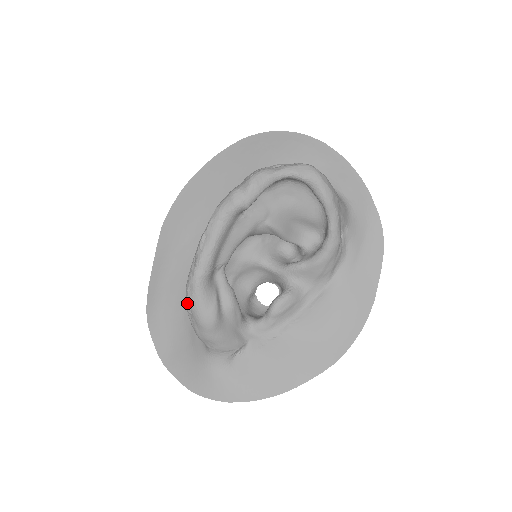
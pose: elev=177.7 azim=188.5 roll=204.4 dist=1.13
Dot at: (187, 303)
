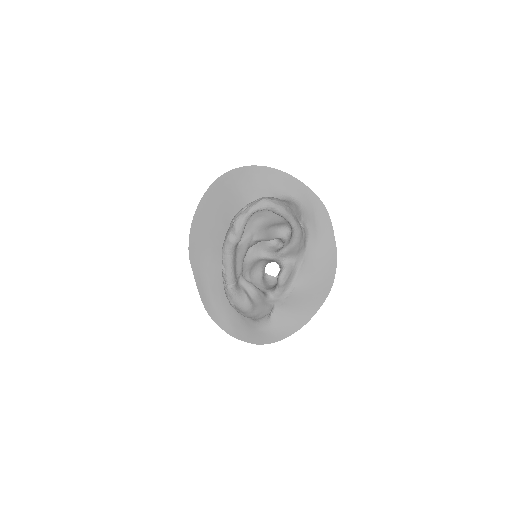
Dot at: (231, 304)
